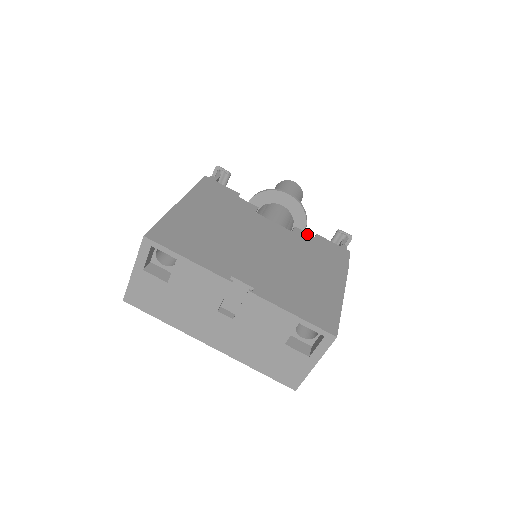
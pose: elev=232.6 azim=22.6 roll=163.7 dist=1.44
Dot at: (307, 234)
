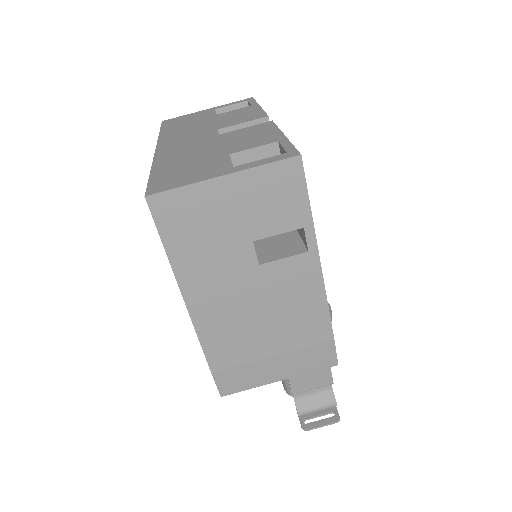
Dot at: occluded
